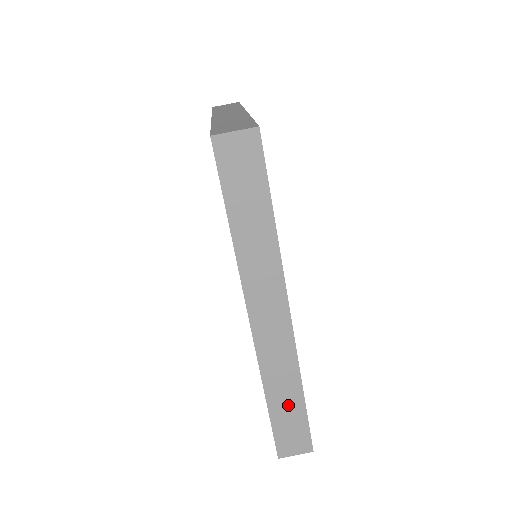
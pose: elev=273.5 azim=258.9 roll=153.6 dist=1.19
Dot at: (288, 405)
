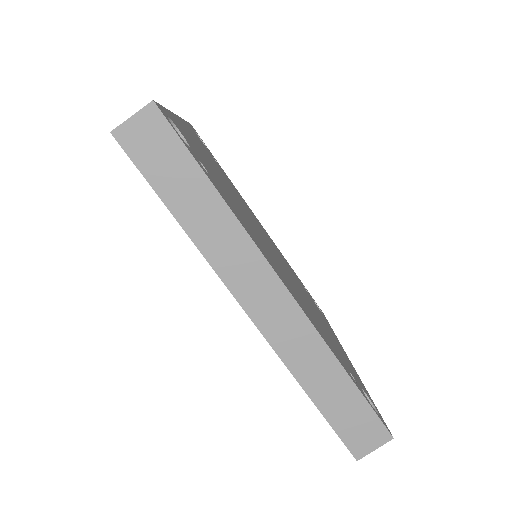
Dot at: (336, 392)
